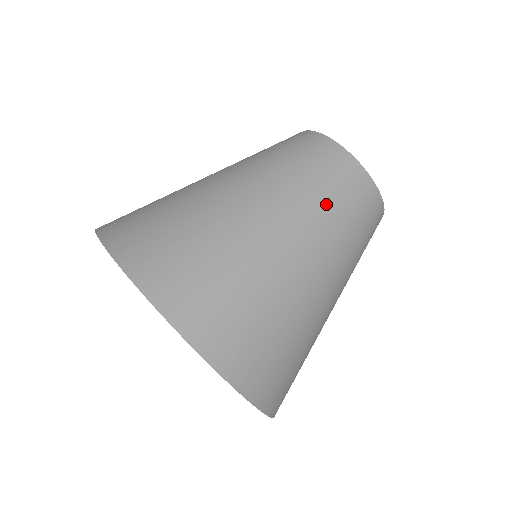
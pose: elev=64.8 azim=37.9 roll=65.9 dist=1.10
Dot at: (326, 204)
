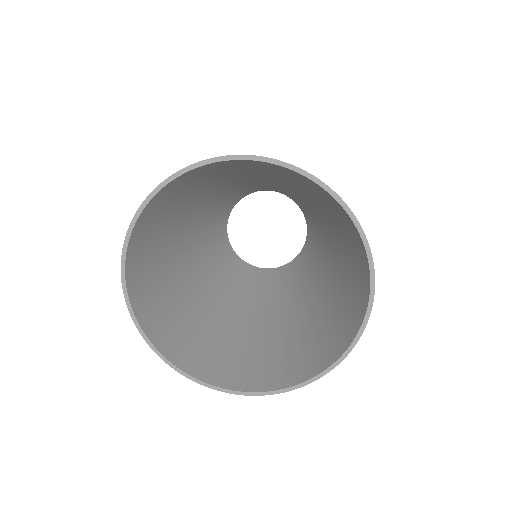
Dot at: occluded
